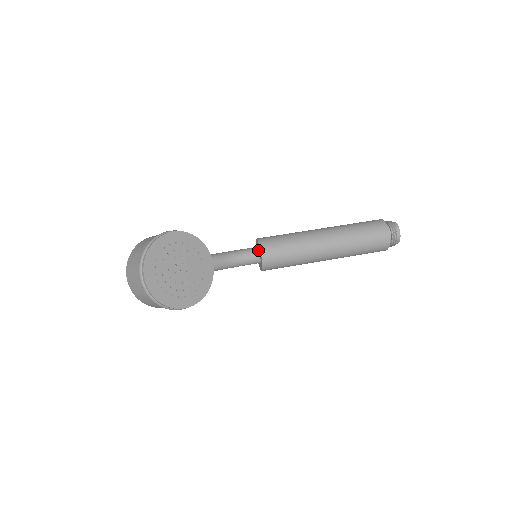
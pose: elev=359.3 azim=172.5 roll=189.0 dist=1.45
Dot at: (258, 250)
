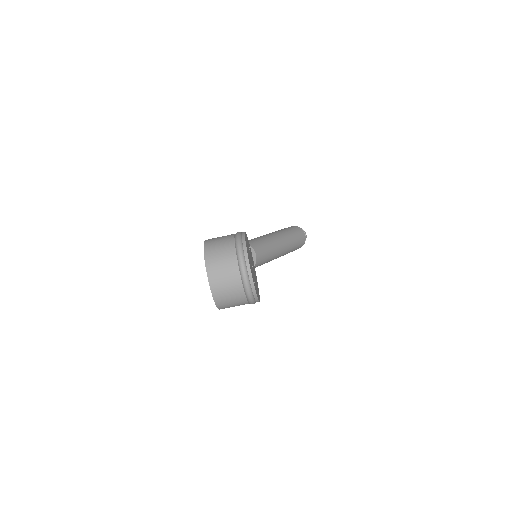
Dot at: occluded
